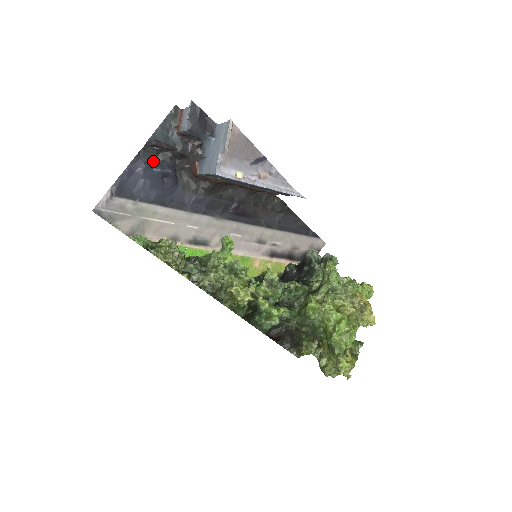
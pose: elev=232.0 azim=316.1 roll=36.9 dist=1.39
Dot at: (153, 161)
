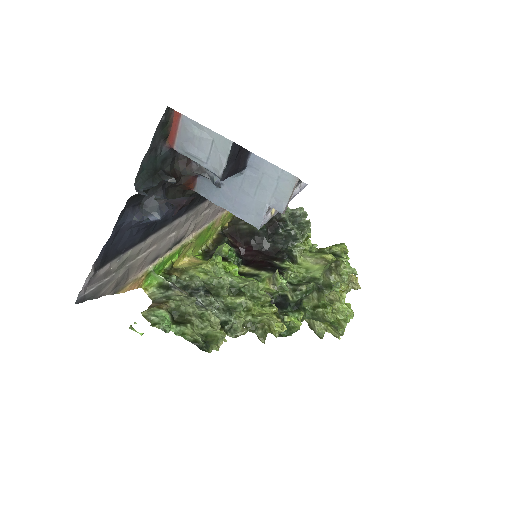
Dot at: (140, 201)
